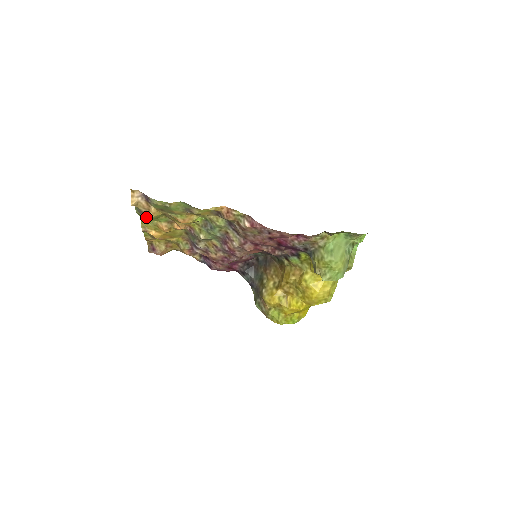
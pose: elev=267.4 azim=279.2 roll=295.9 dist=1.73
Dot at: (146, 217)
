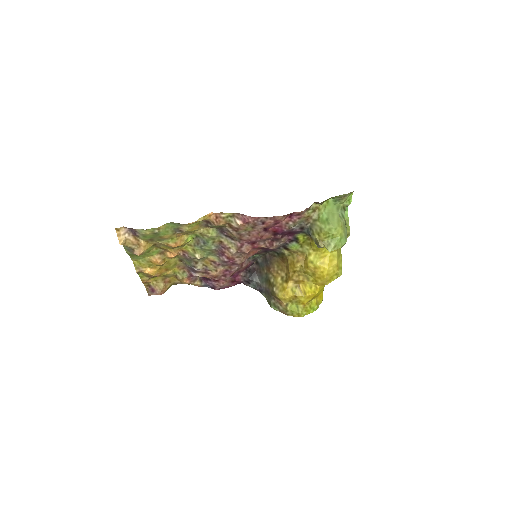
Dot at: (138, 253)
